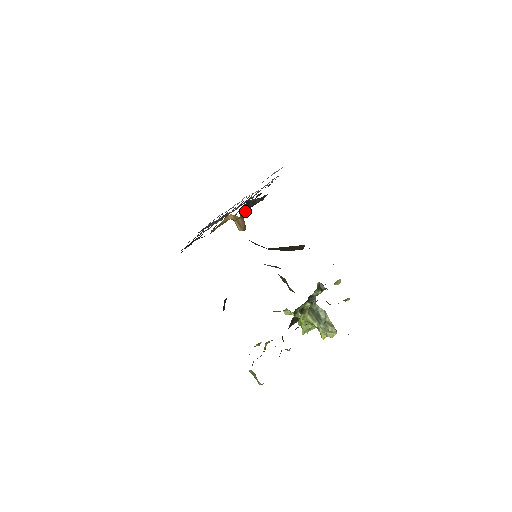
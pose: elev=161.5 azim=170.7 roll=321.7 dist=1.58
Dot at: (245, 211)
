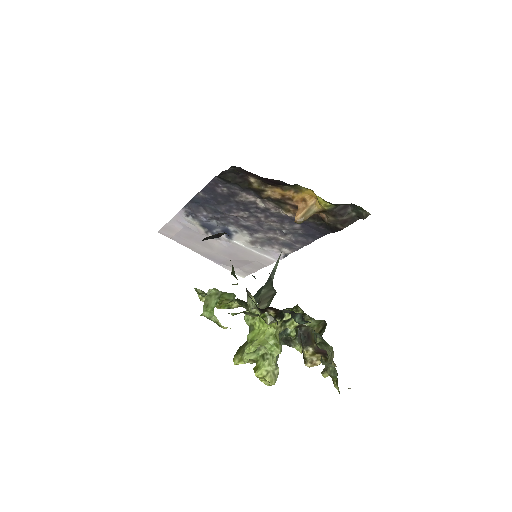
Dot at: (331, 210)
